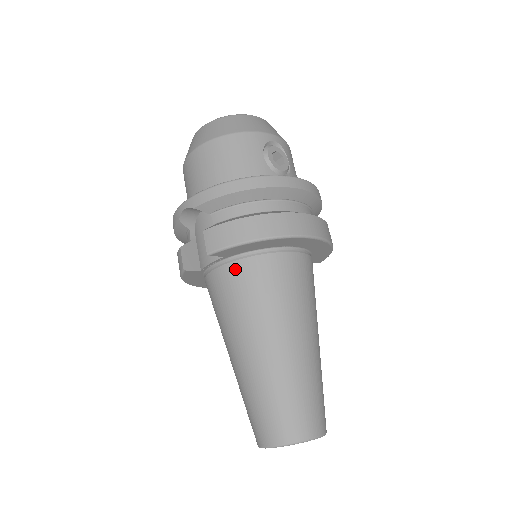
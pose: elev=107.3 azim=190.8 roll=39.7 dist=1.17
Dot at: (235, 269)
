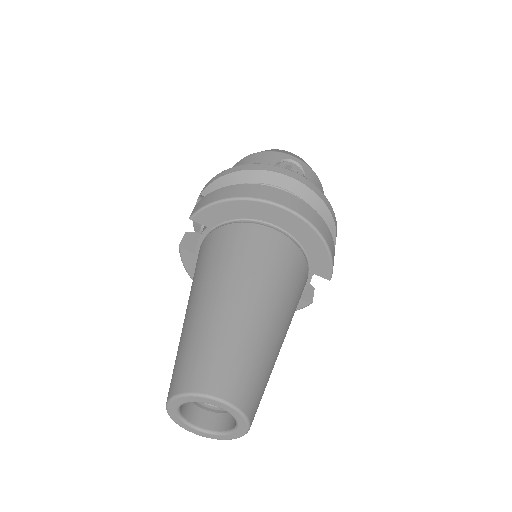
Dot at: (211, 236)
